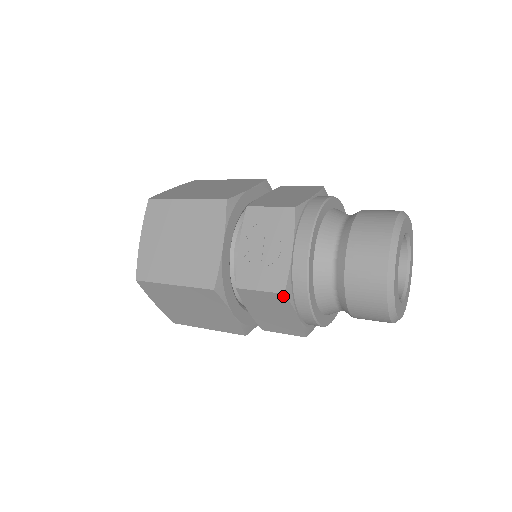
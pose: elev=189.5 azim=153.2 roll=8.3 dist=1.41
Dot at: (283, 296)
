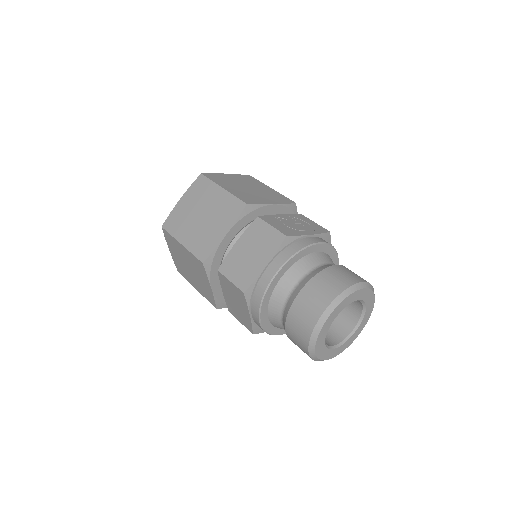
Dot at: (283, 238)
